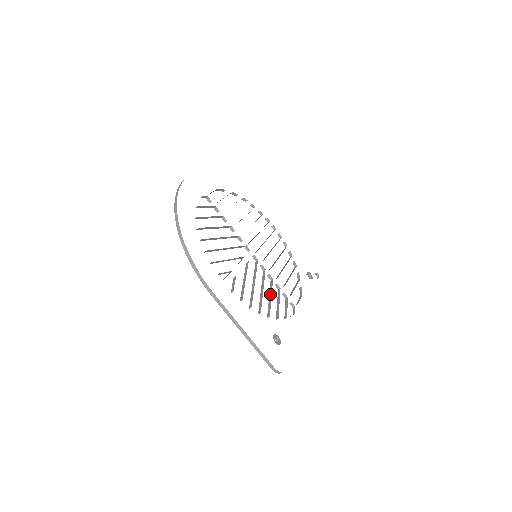
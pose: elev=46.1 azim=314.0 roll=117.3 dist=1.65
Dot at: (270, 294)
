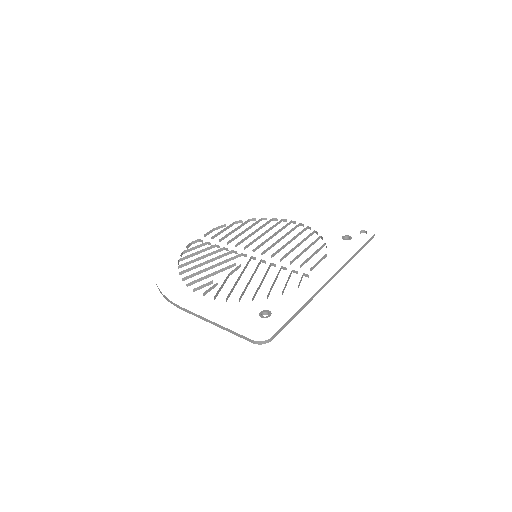
Dot at: occluded
